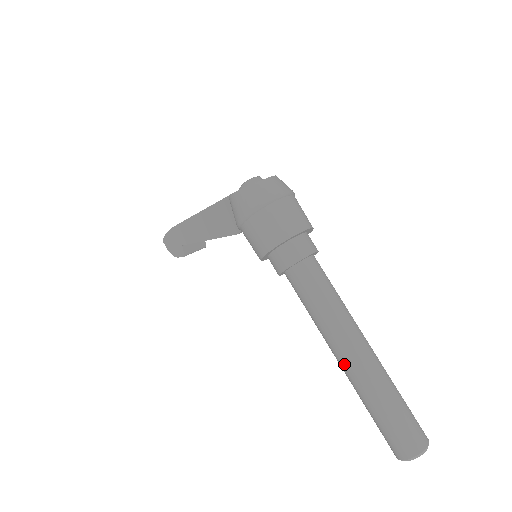
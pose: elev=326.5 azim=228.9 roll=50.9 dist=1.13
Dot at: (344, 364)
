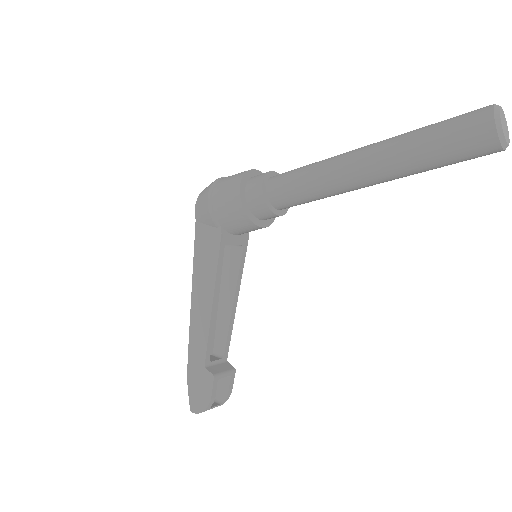
Dot at: (363, 160)
